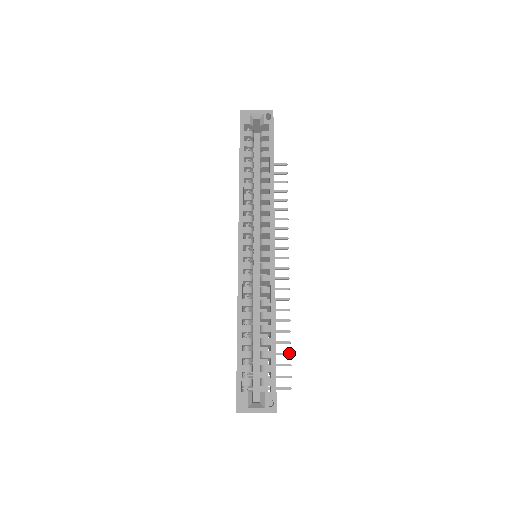
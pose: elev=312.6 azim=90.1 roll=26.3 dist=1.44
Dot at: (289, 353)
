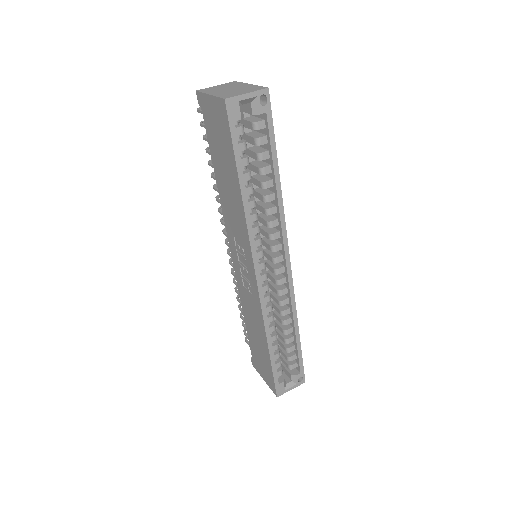
Dot at: occluded
